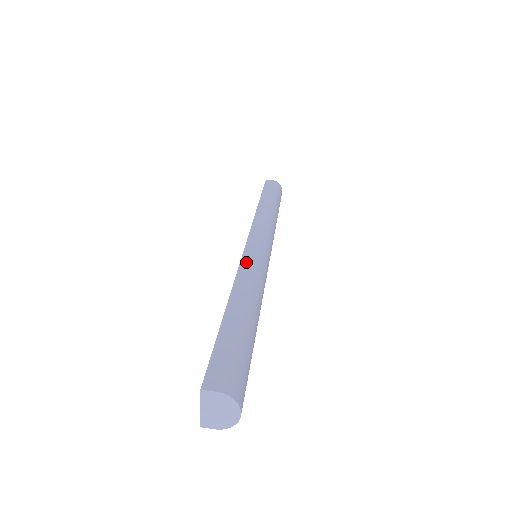
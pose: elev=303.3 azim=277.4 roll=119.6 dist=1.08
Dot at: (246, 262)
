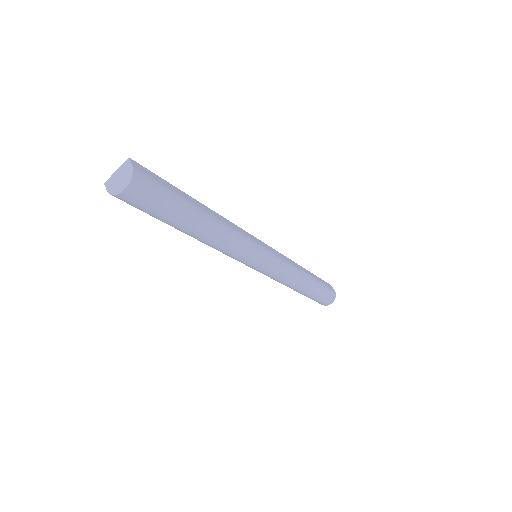
Dot at: (243, 231)
